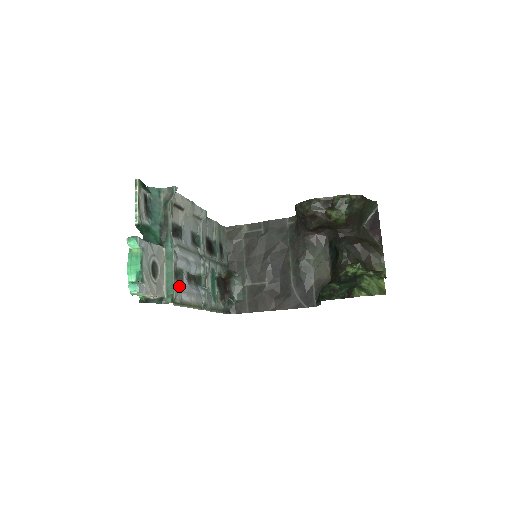
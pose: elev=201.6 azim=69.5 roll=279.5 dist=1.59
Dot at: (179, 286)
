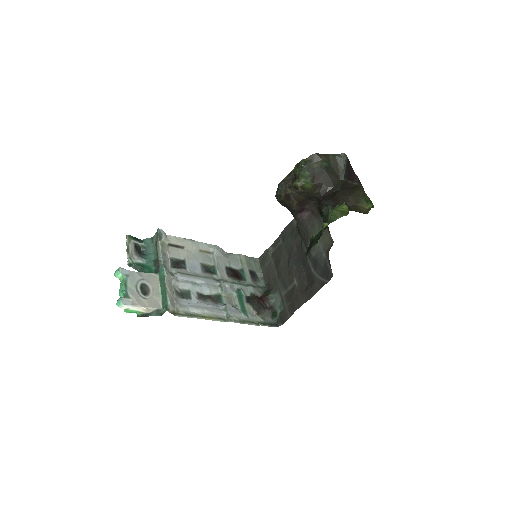
Dot at: (185, 302)
